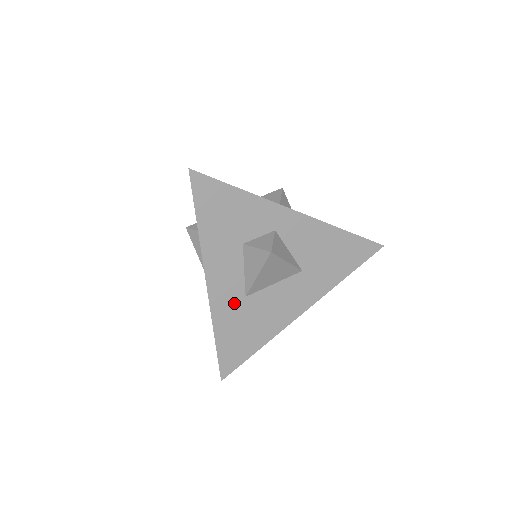
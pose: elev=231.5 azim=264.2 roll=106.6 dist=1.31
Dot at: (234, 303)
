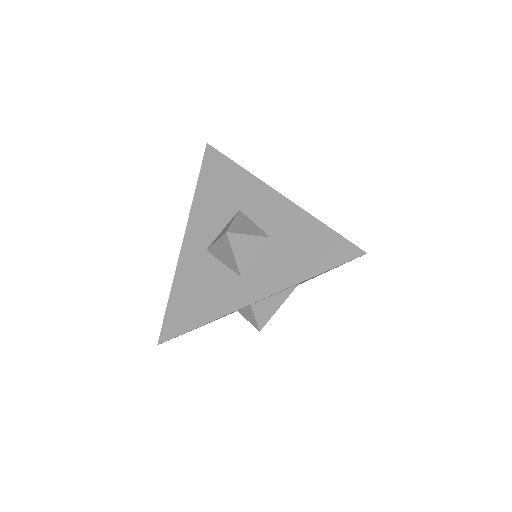
Dot at: occluded
